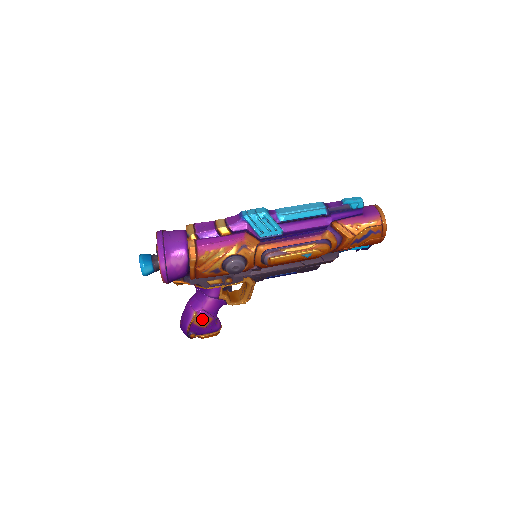
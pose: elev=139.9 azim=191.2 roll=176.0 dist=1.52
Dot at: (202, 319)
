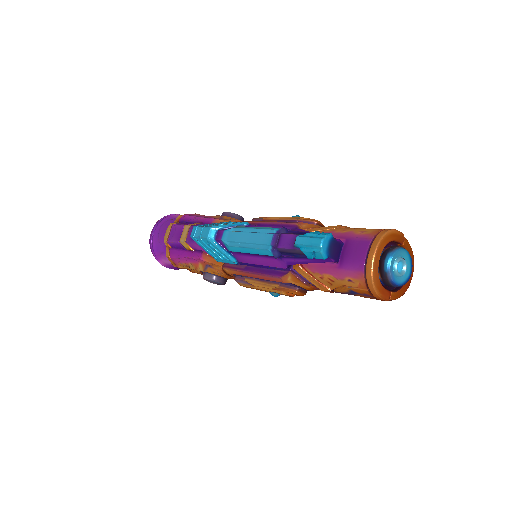
Dot at: occluded
